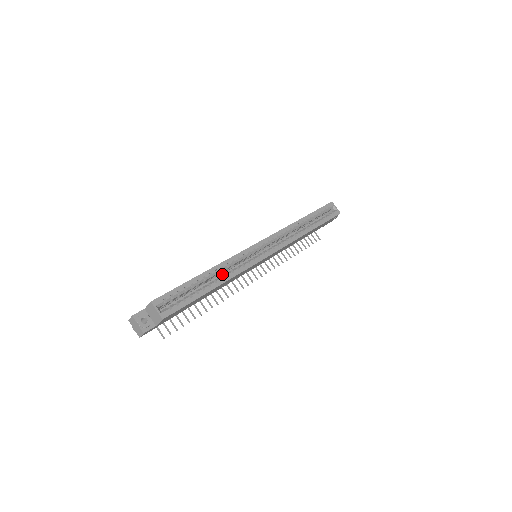
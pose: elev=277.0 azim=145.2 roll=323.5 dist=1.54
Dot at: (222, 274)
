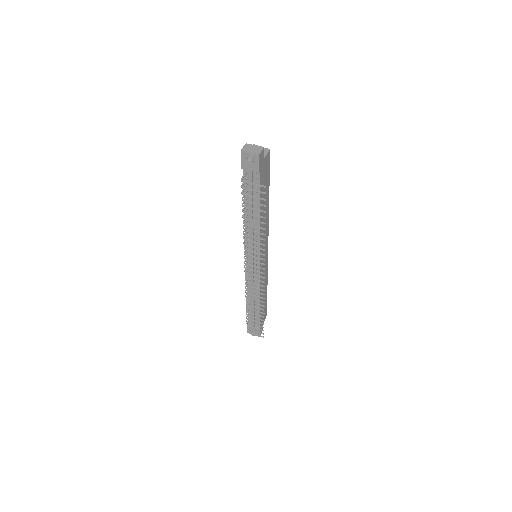
Dot at: occluded
